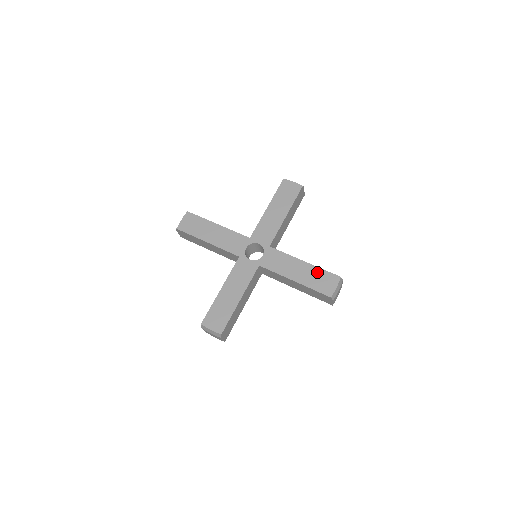
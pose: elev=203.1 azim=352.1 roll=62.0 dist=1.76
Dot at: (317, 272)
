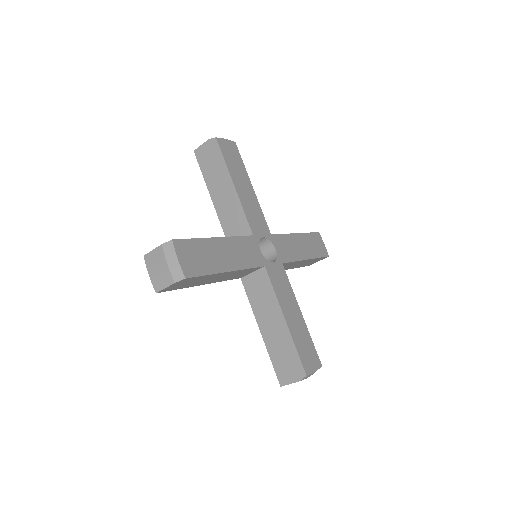
Dot at: (307, 337)
